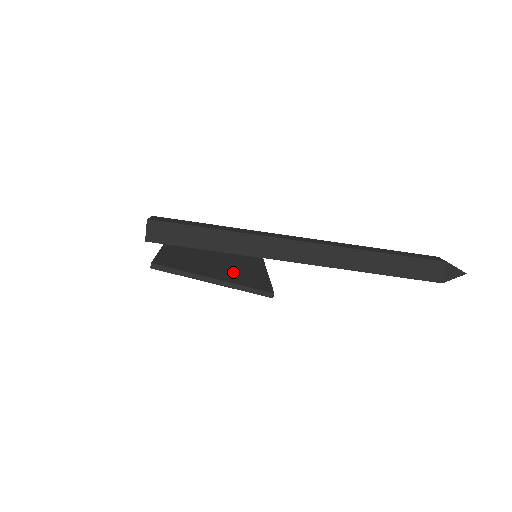
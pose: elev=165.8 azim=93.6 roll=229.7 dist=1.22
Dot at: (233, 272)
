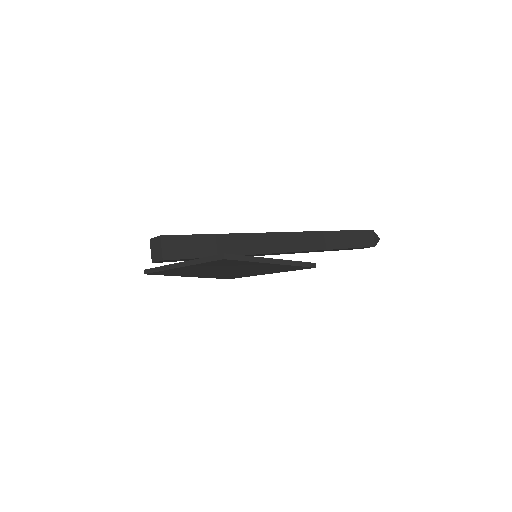
Dot at: occluded
